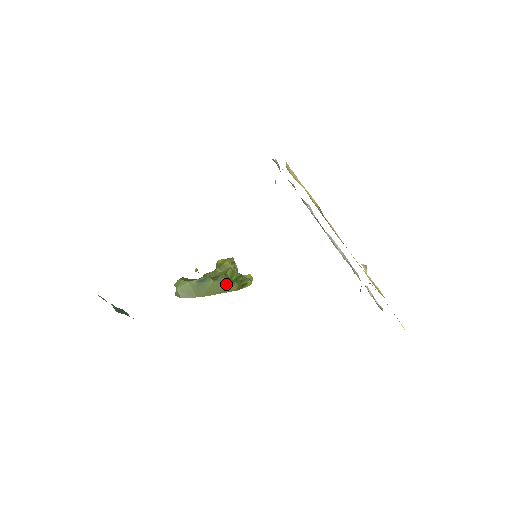
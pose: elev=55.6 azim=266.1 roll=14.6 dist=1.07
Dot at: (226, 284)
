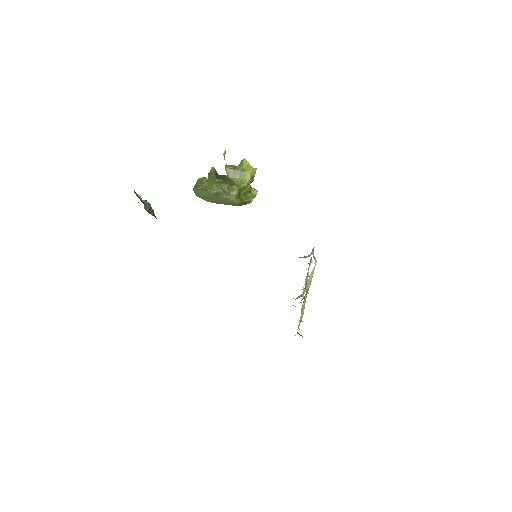
Dot at: (233, 202)
